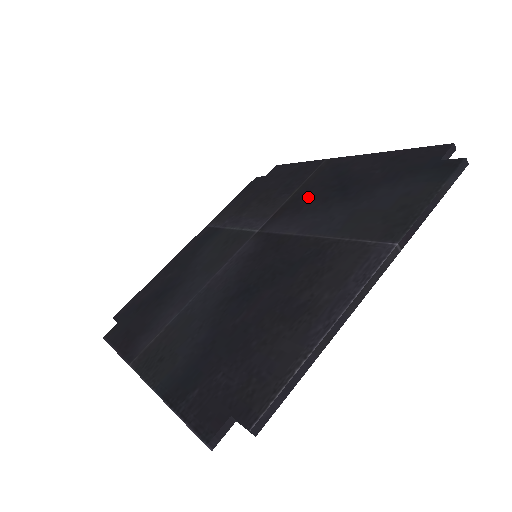
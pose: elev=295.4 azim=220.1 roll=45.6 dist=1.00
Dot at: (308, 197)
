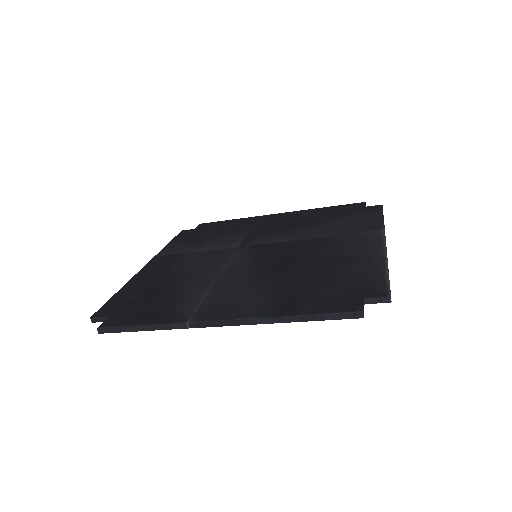
Dot at: (271, 229)
